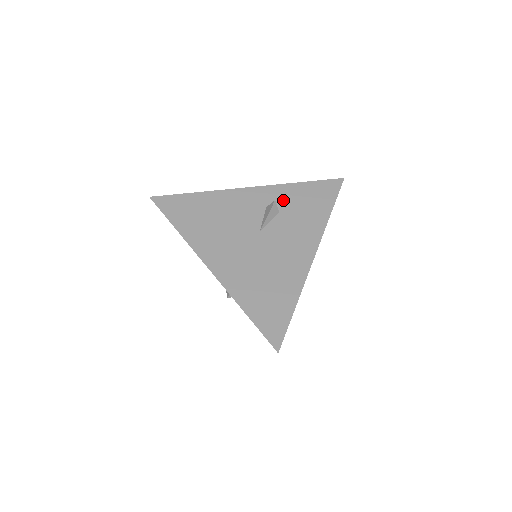
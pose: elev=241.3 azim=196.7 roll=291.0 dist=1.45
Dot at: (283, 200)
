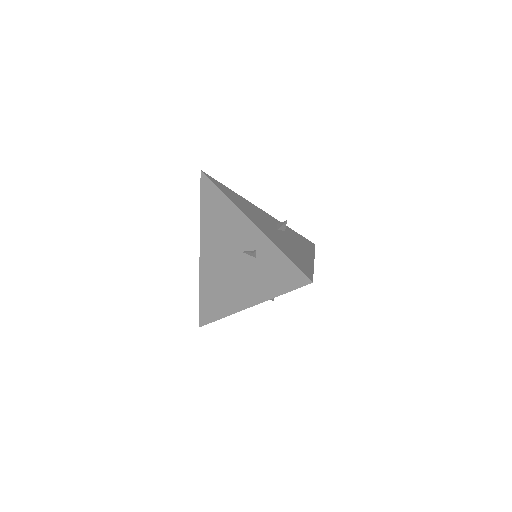
Dot at: occluded
